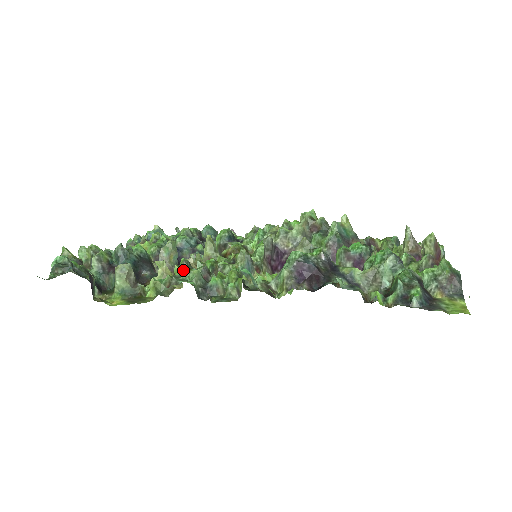
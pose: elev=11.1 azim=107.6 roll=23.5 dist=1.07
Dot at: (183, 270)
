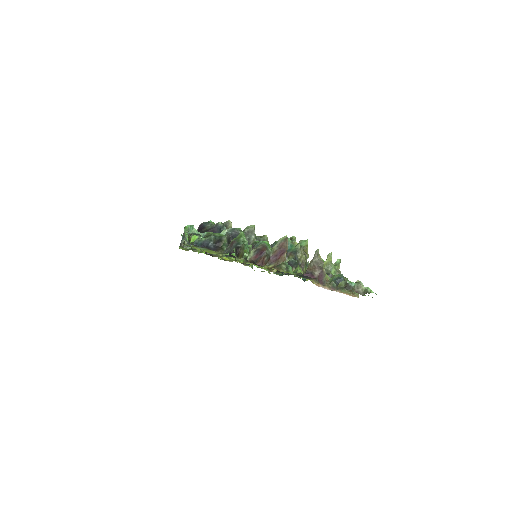
Dot at: occluded
